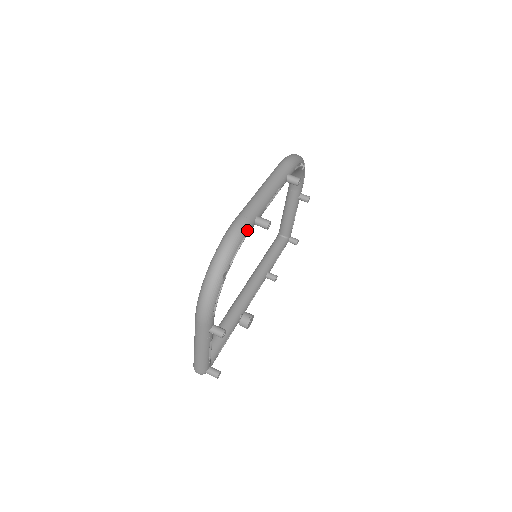
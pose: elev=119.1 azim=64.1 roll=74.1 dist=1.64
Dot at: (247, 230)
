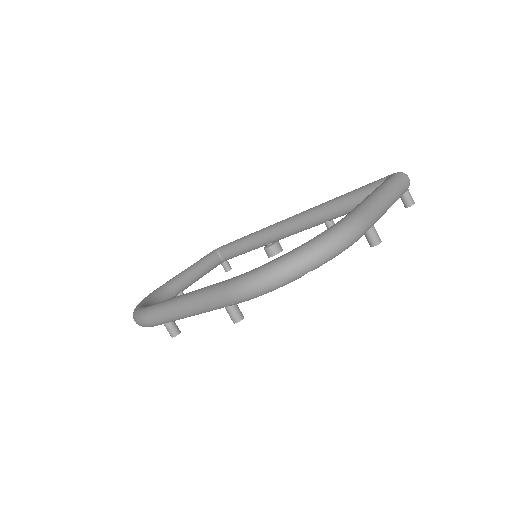
Dot at: (152, 326)
